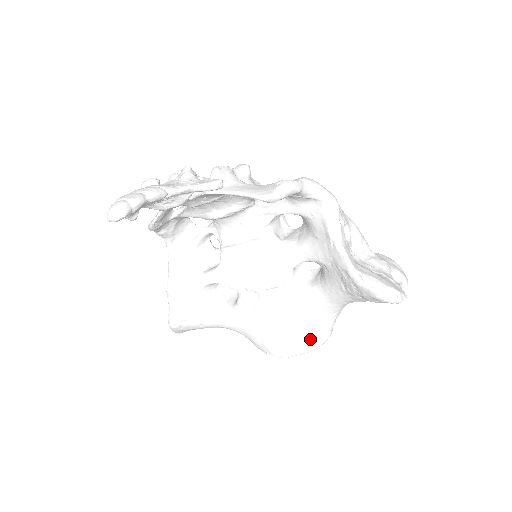
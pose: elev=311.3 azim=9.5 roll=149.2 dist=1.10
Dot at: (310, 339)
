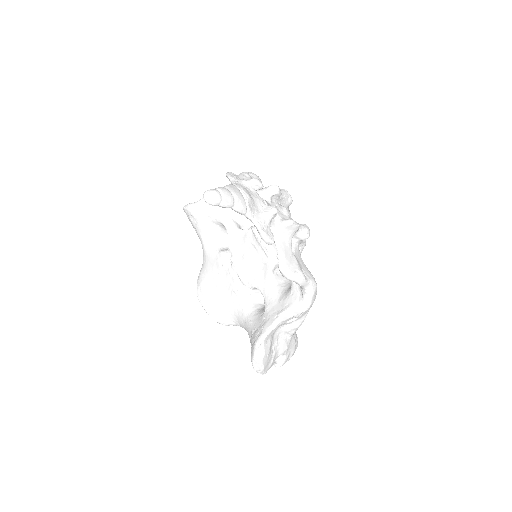
Dot at: (217, 314)
